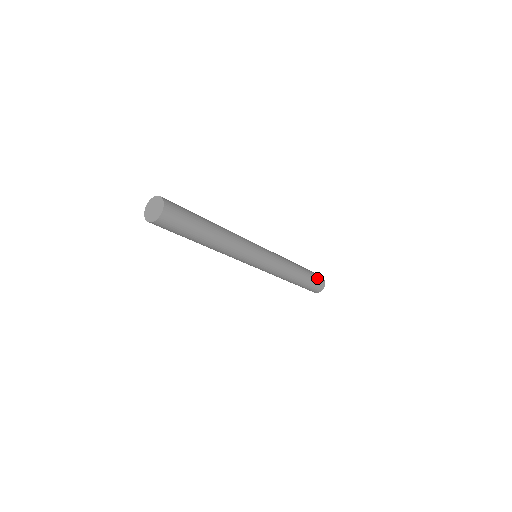
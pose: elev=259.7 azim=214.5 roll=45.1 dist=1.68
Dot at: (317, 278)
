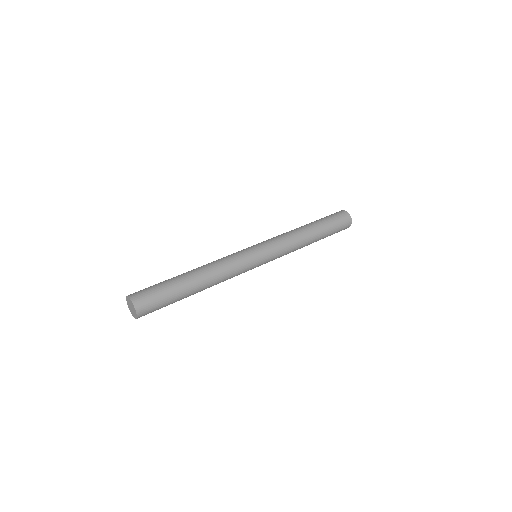
Dot at: (337, 219)
